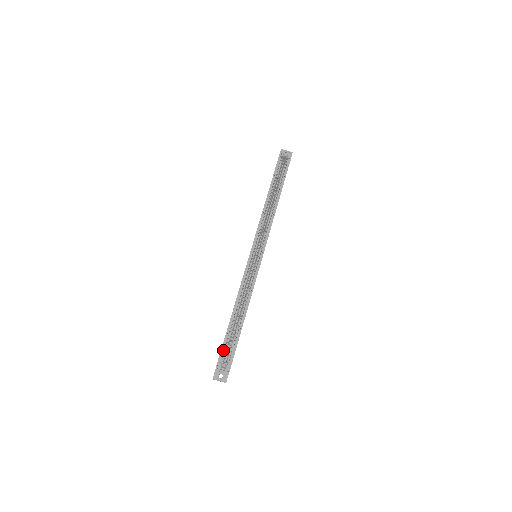
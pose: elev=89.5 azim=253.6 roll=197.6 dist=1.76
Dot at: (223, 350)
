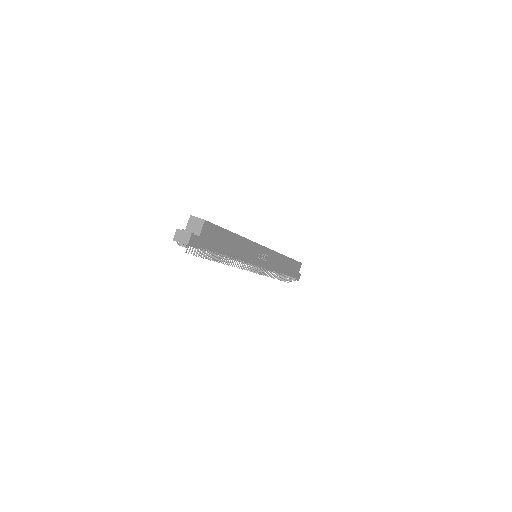
Dot at: occluded
